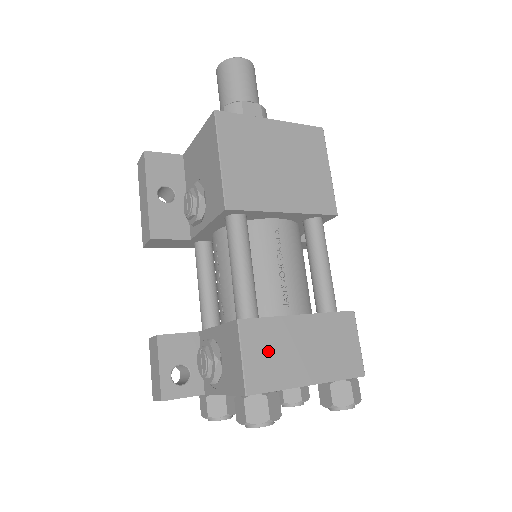
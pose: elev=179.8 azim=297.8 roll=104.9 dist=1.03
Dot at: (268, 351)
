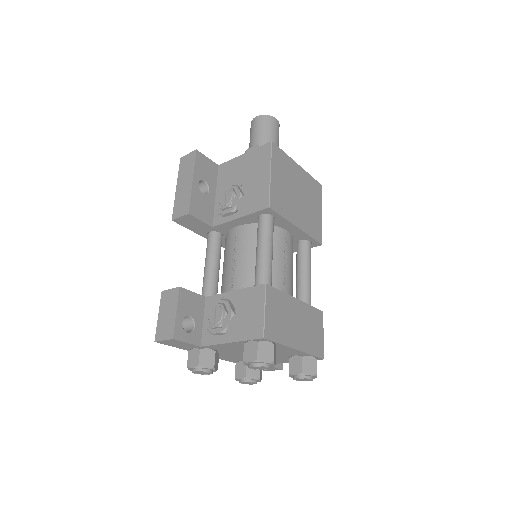
Dot at: (278, 314)
